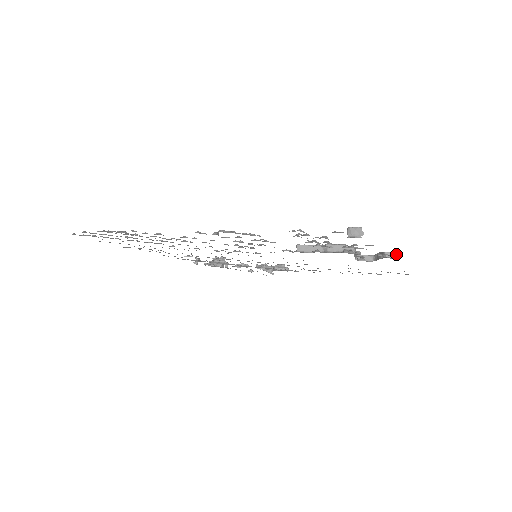
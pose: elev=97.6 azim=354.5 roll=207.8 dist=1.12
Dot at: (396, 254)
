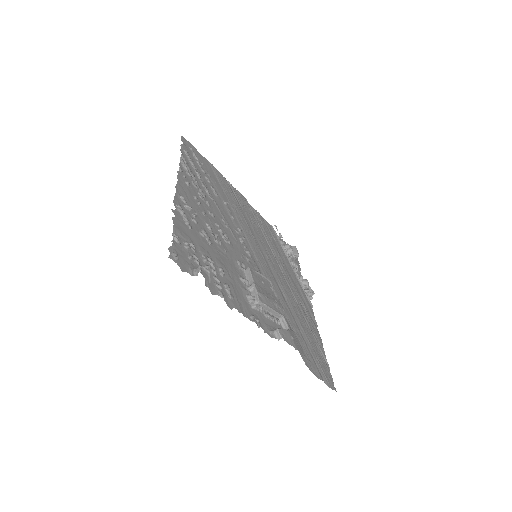
Dot at: (280, 337)
